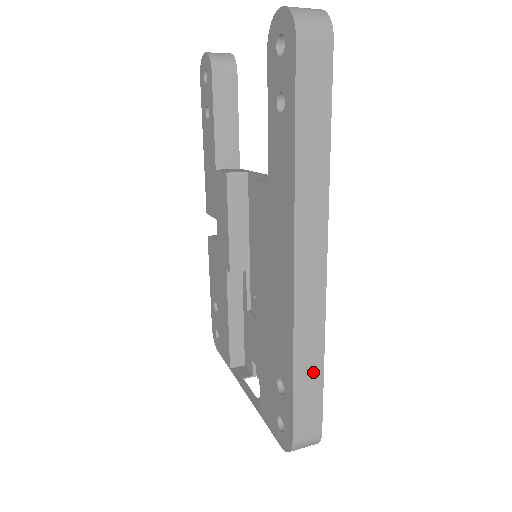
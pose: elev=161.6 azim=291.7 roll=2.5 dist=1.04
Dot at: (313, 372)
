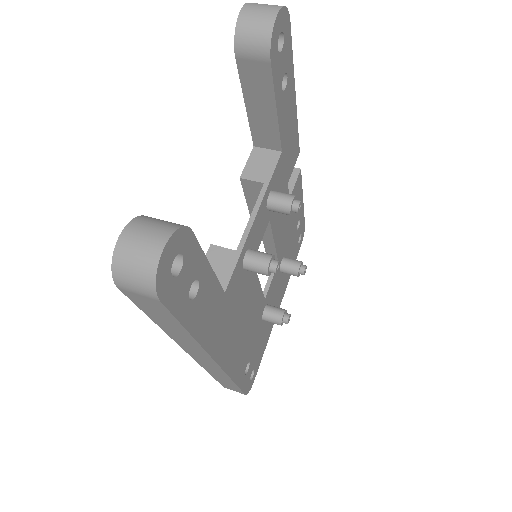
Dot at: (228, 382)
